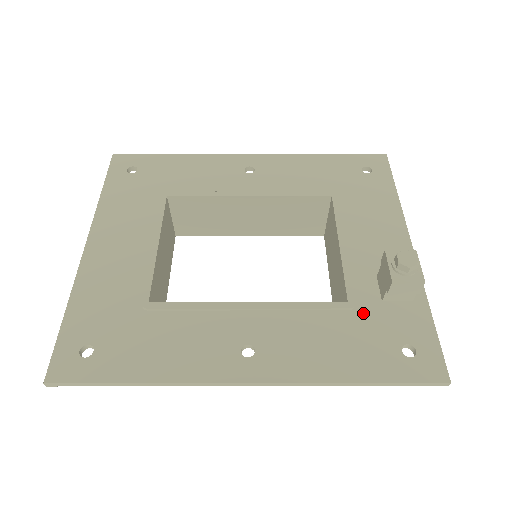
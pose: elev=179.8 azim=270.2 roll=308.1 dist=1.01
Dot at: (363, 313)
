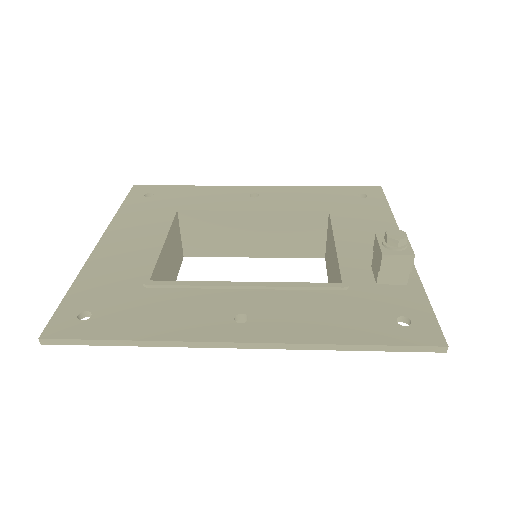
Dot at: (357, 292)
